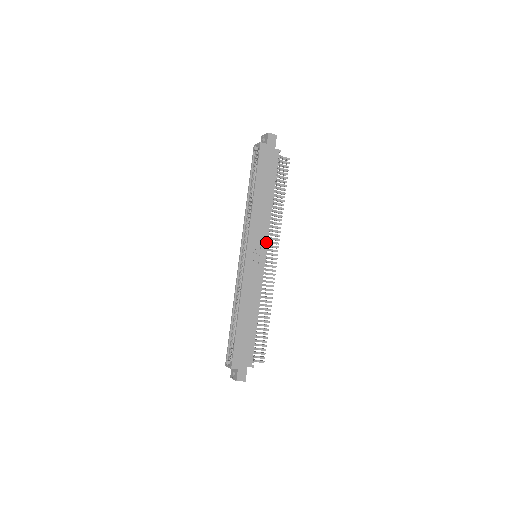
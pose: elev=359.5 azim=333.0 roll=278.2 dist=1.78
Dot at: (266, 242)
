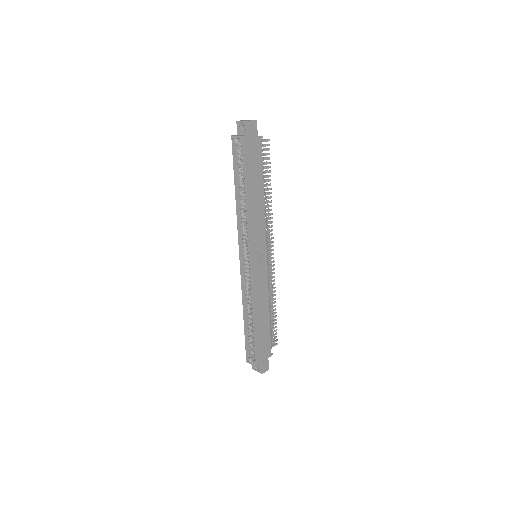
Dot at: (265, 241)
